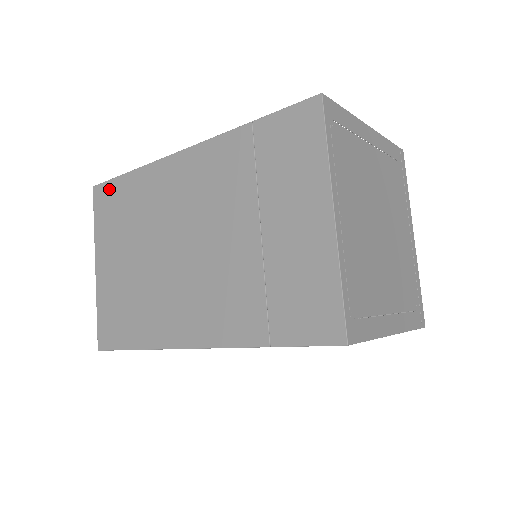
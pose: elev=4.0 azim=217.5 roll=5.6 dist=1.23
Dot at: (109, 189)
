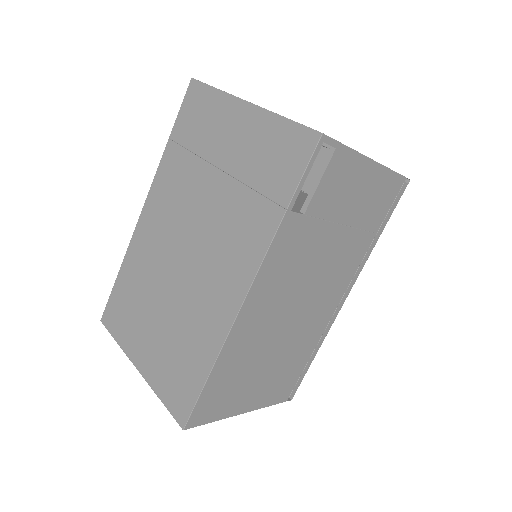
Dot at: (112, 303)
